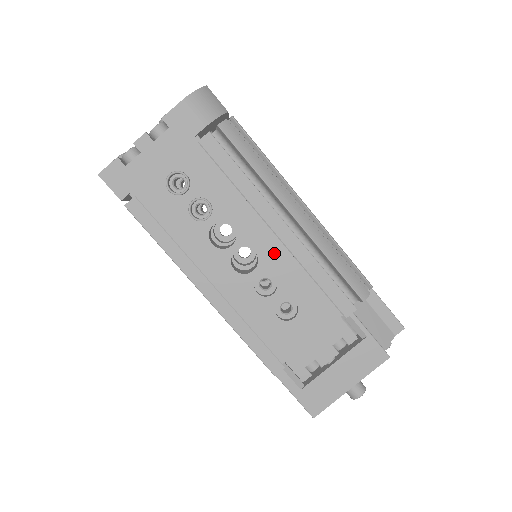
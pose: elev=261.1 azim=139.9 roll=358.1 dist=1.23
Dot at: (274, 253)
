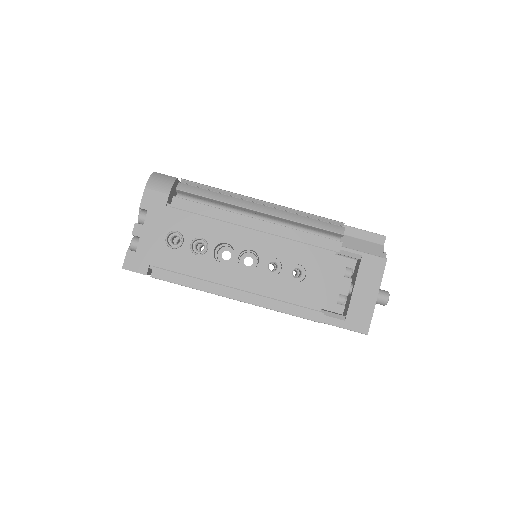
Dot at: (264, 242)
